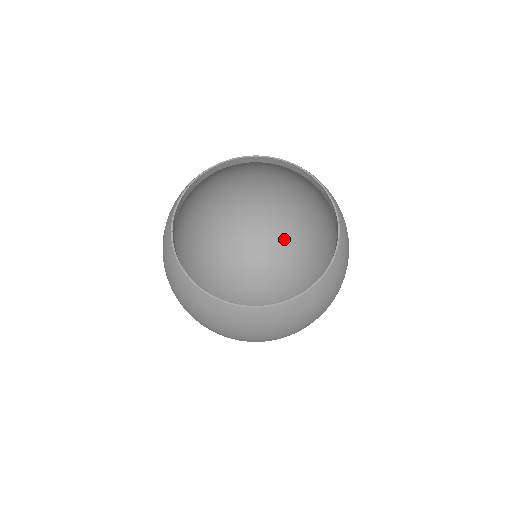
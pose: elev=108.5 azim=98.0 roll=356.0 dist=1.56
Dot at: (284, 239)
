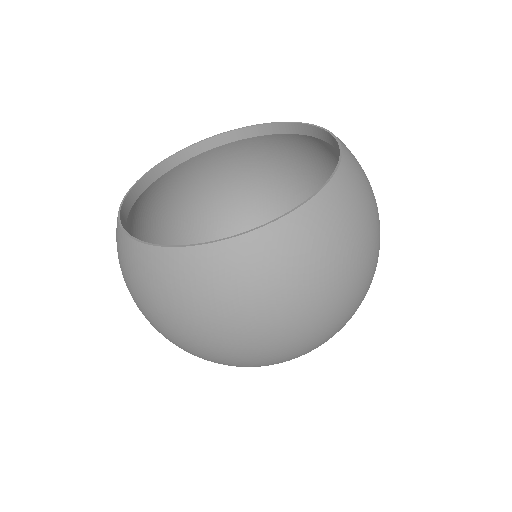
Dot at: occluded
